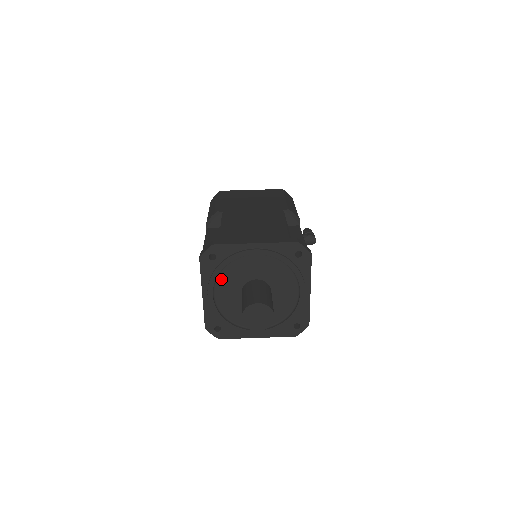
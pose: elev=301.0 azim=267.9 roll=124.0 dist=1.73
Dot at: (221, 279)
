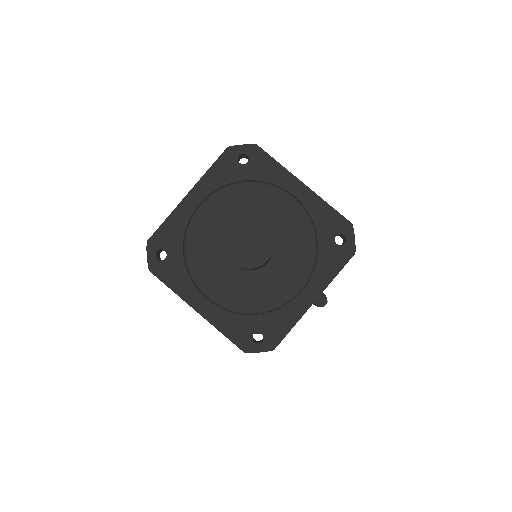
Dot at: (227, 194)
